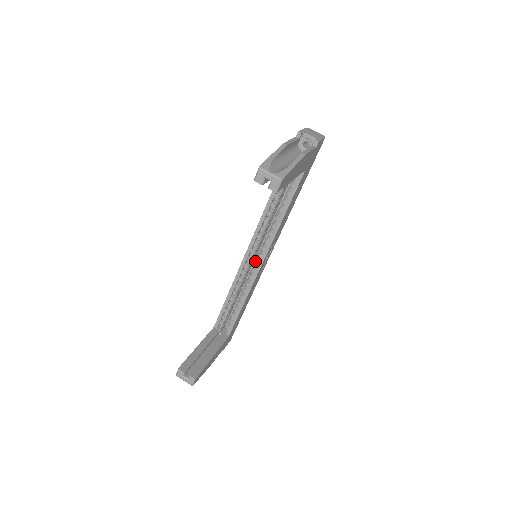
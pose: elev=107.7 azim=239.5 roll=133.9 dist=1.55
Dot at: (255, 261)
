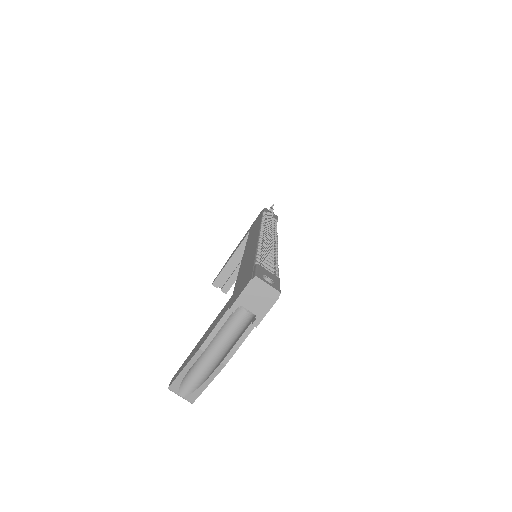
Dot at: occluded
